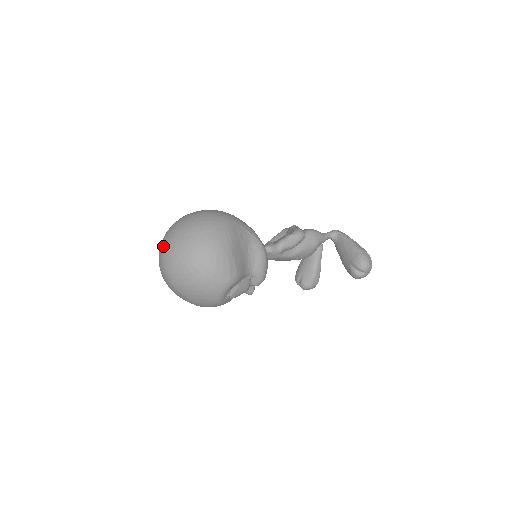
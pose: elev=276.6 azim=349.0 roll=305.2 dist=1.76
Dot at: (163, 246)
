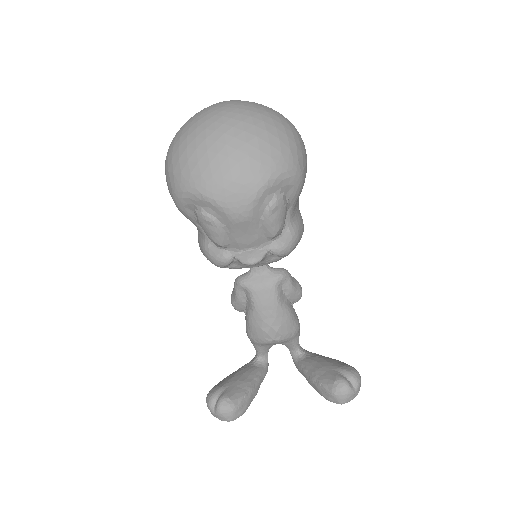
Dot at: occluded
